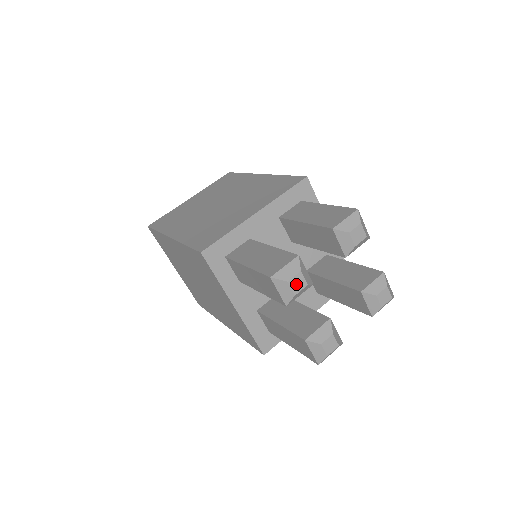
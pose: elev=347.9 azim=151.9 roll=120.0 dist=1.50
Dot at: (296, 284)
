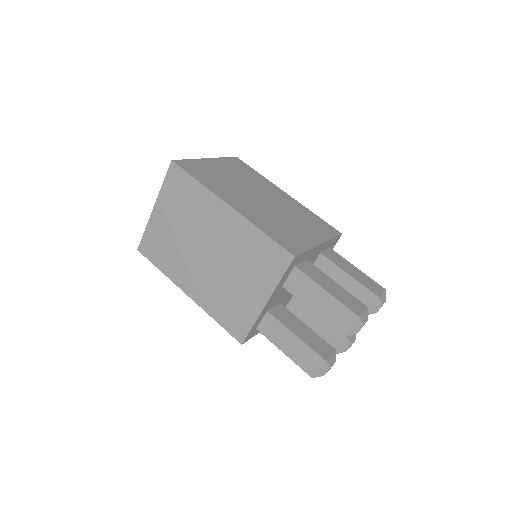
Dot at: occluded
